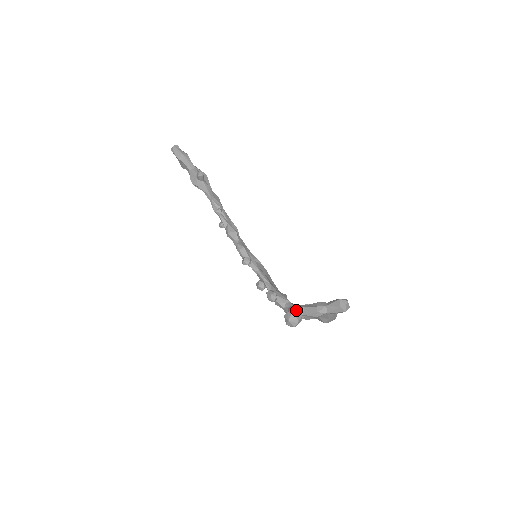
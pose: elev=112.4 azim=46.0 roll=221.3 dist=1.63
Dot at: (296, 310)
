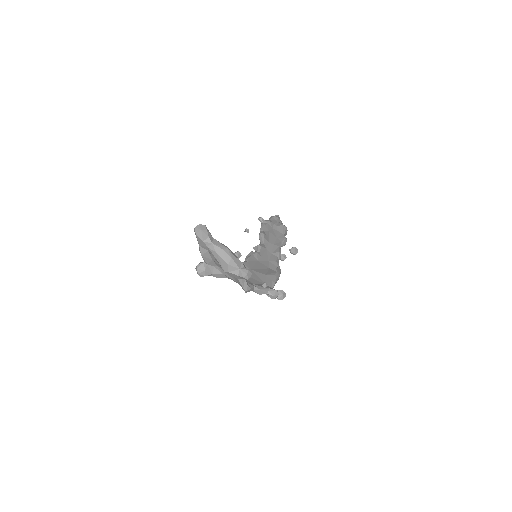
Dot at: occluded
